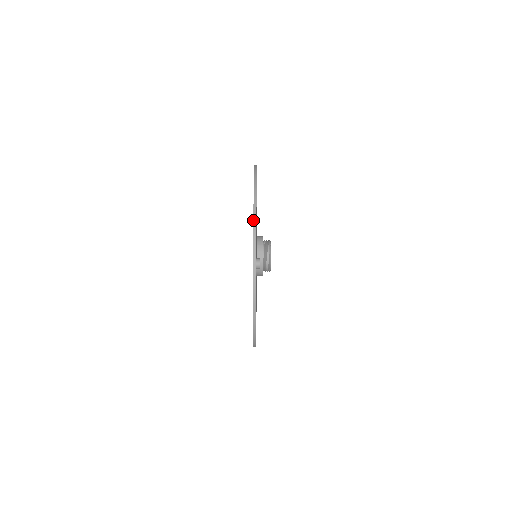
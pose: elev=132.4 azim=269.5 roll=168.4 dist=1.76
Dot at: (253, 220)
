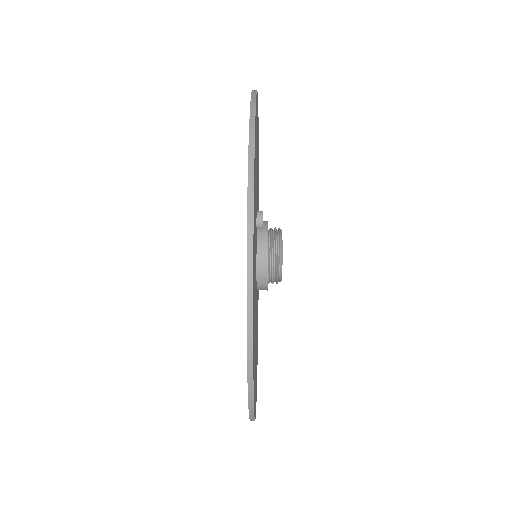
Dot at: occluded
